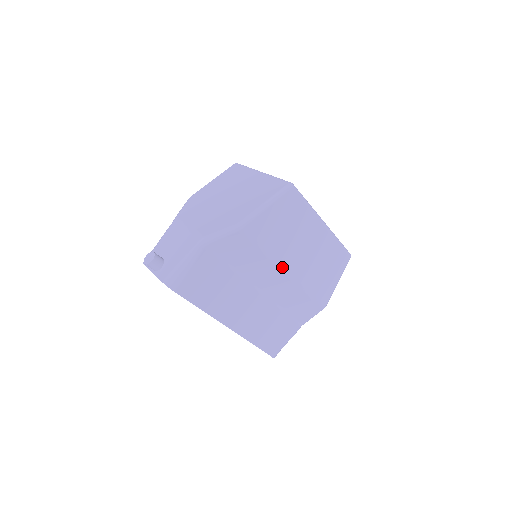
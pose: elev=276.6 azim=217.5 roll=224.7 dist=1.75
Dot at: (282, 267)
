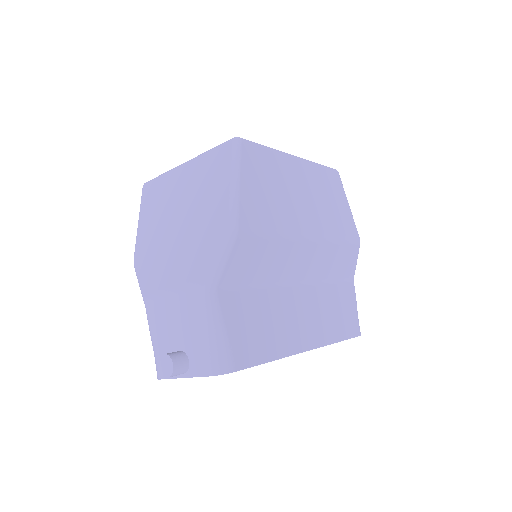
Dot at: (302, 237)
